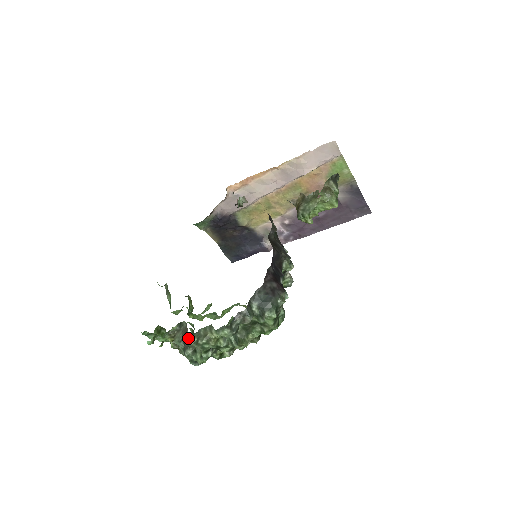
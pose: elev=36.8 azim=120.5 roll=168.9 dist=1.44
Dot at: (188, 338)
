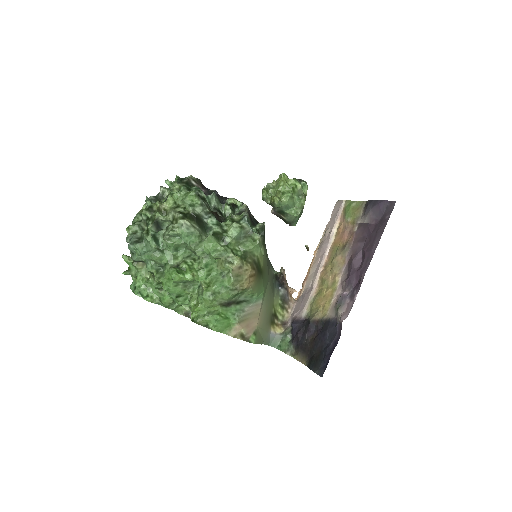
Dot at: occluded
